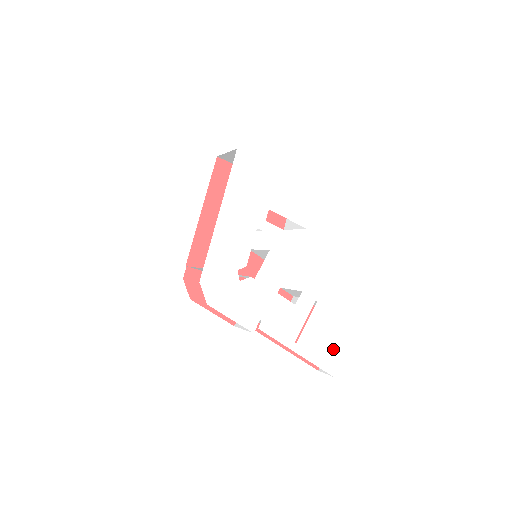
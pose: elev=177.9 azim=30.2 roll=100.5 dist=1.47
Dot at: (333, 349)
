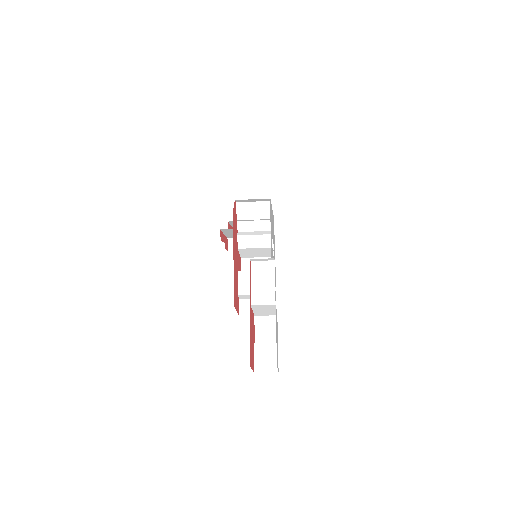
Dot at: (277, 352)
